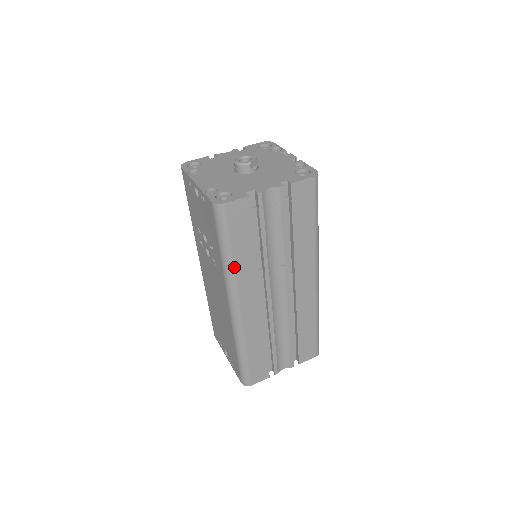
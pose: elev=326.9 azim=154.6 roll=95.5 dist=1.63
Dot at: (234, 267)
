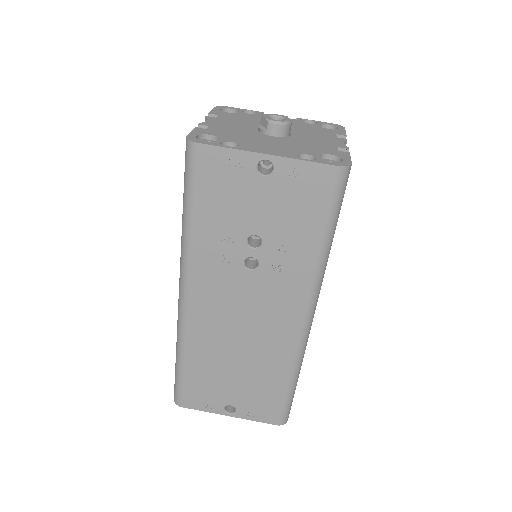
Dot at: (328, 257)
